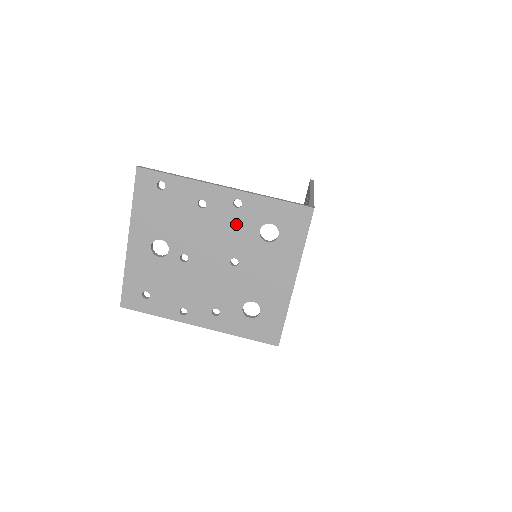
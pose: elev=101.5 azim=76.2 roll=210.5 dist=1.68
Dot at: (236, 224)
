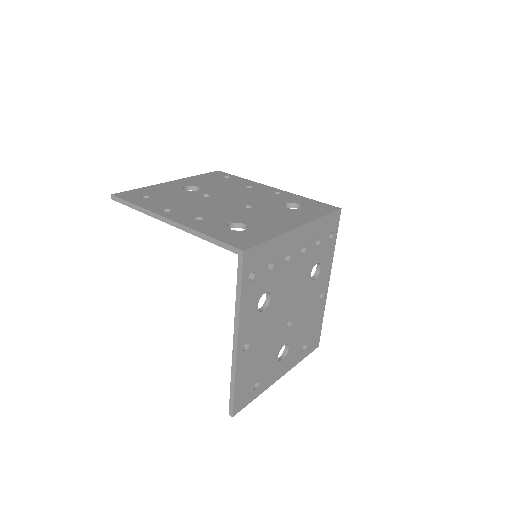
Dot at: (268, 197)
